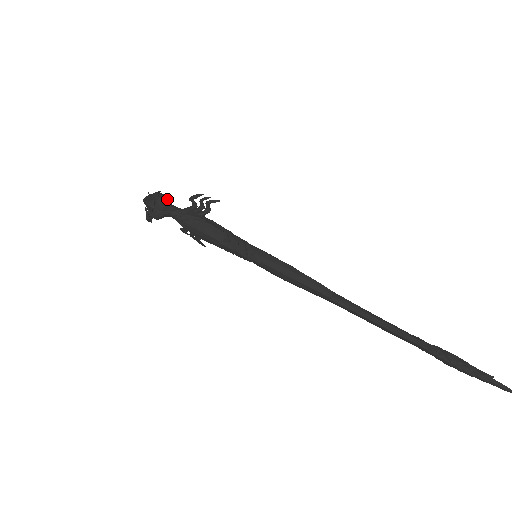
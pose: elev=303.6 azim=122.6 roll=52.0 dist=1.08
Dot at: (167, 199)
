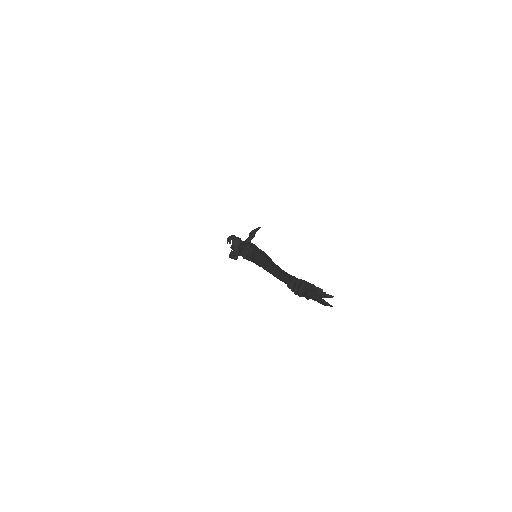
Dot at: (240, 239)
